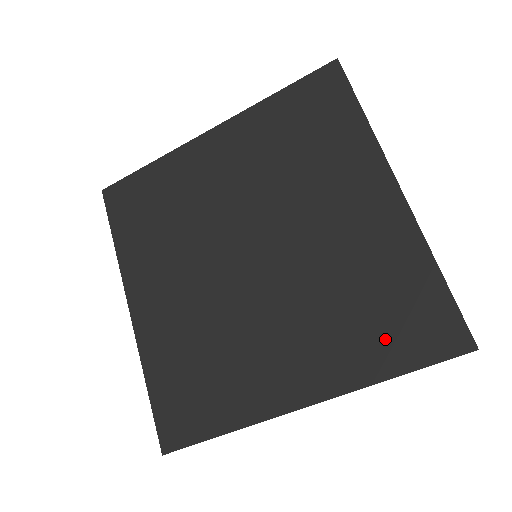
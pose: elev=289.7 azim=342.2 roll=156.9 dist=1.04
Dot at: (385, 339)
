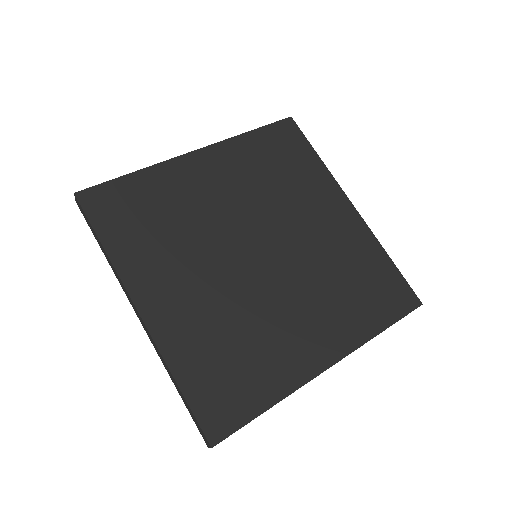
Dot at: (372, 306)
